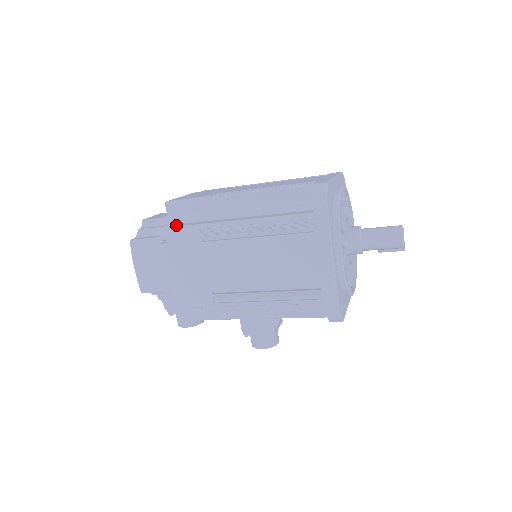
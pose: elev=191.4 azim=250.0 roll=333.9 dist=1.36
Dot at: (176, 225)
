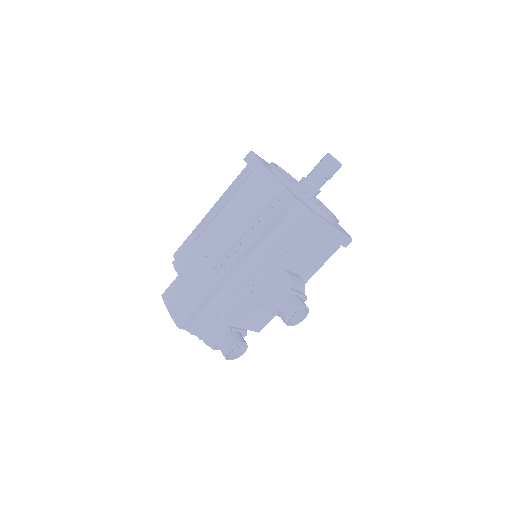
Dot at: occluded
